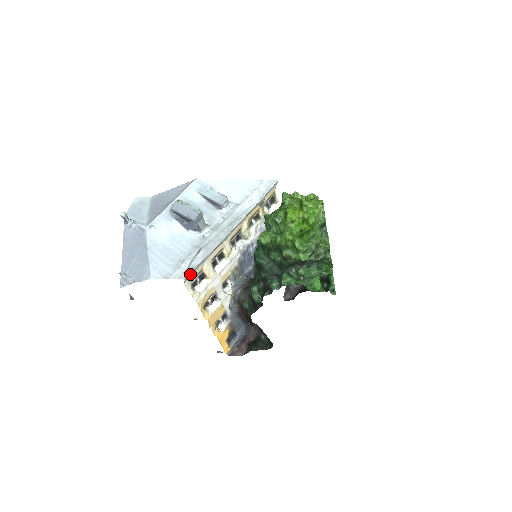
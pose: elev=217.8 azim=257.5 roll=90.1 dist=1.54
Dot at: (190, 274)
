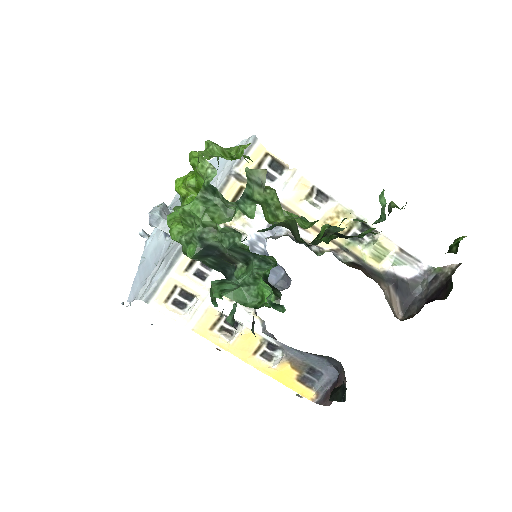
Dot at: (151, 293)
